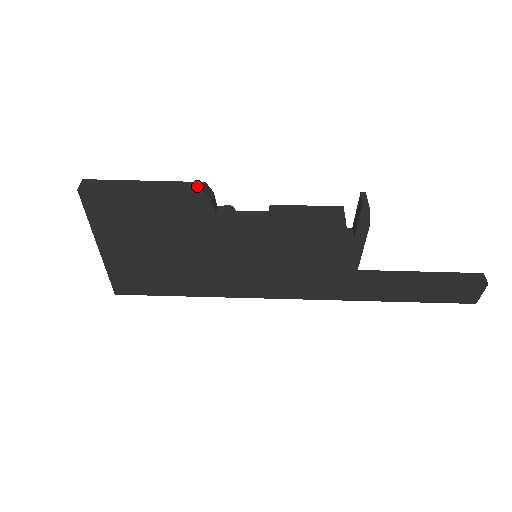
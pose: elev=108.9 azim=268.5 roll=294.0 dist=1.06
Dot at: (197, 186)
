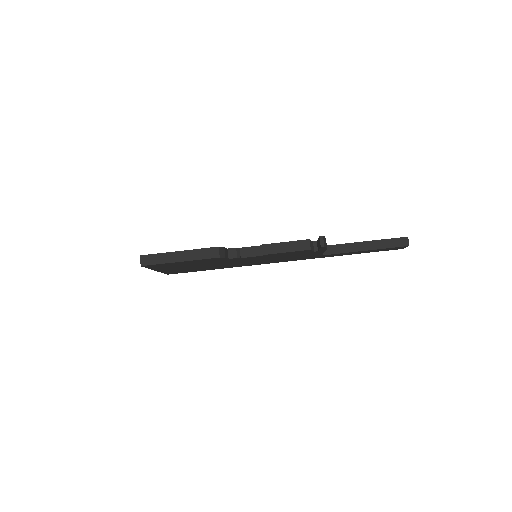
Dot at: (214, 252)
